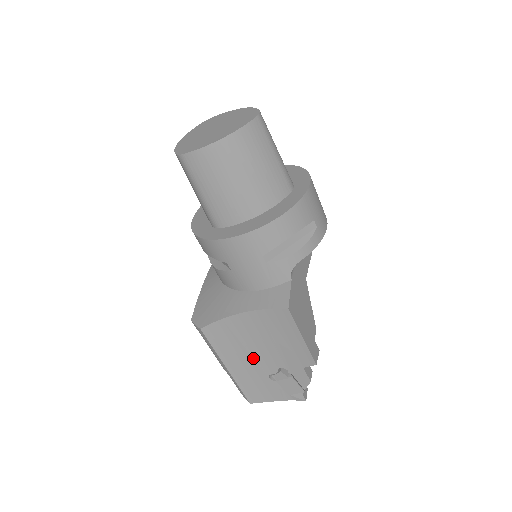
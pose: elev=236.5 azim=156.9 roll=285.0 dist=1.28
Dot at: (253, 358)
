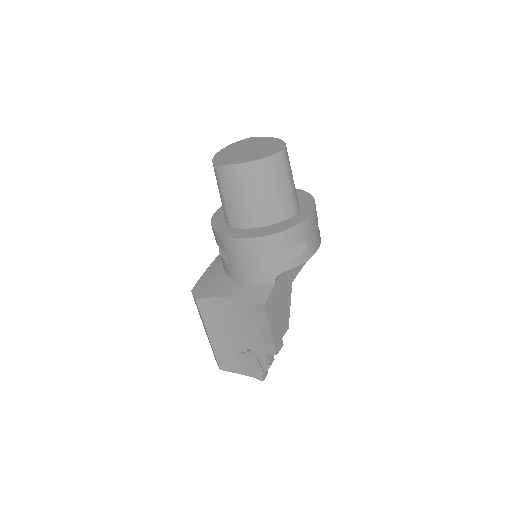
Dot at: (230, 335)
